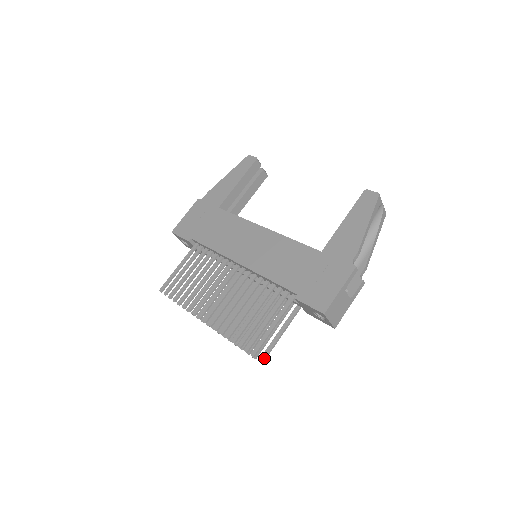
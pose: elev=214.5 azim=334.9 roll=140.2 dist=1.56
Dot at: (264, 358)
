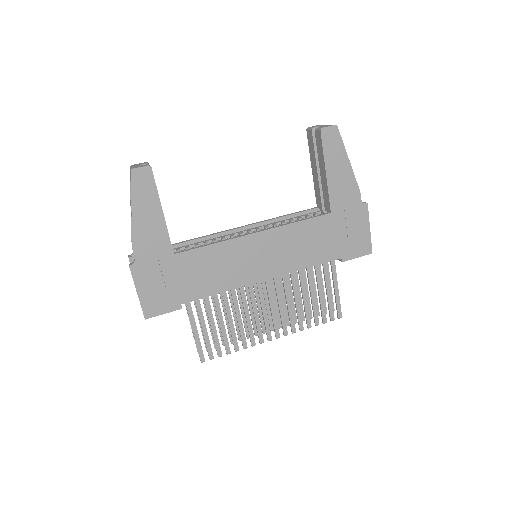
Dot at: occluded
